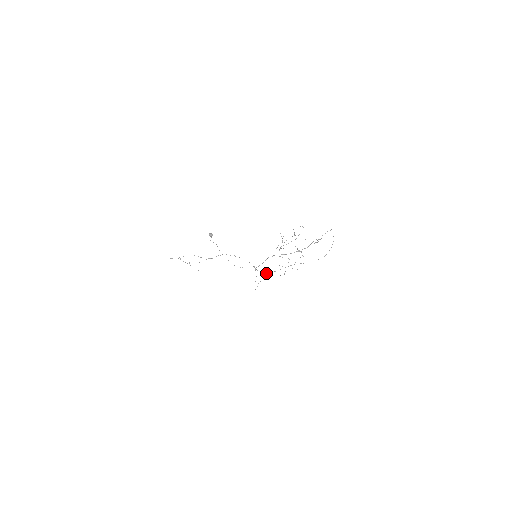
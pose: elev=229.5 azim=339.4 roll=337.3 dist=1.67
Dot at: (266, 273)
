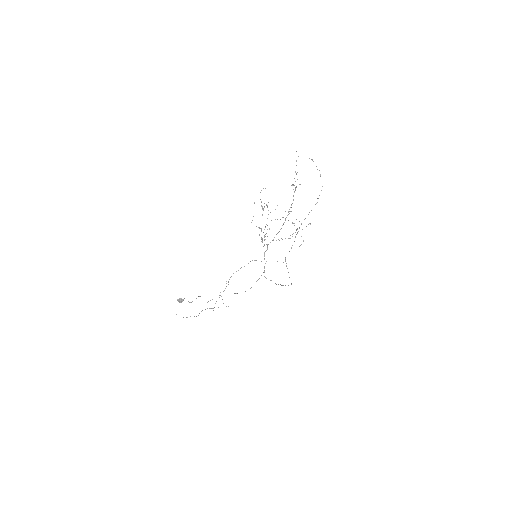
Dot at: (285, 257)
